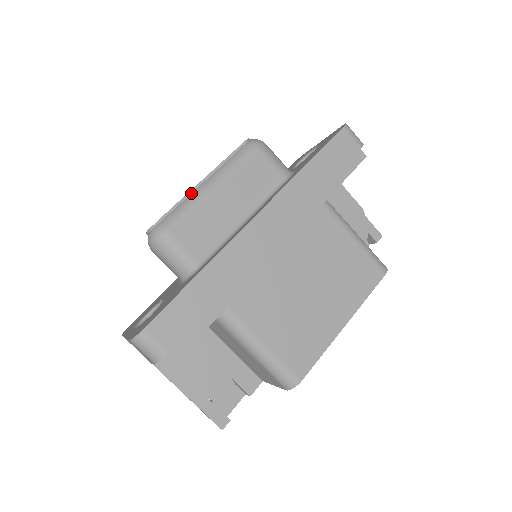
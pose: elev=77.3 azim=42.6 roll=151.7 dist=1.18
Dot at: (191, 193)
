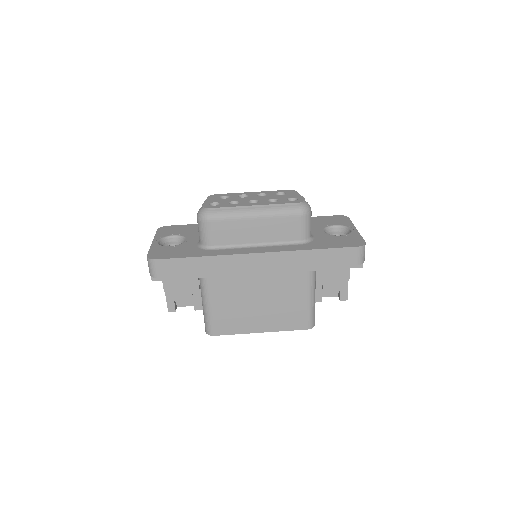
Dot at: (241, 208)
